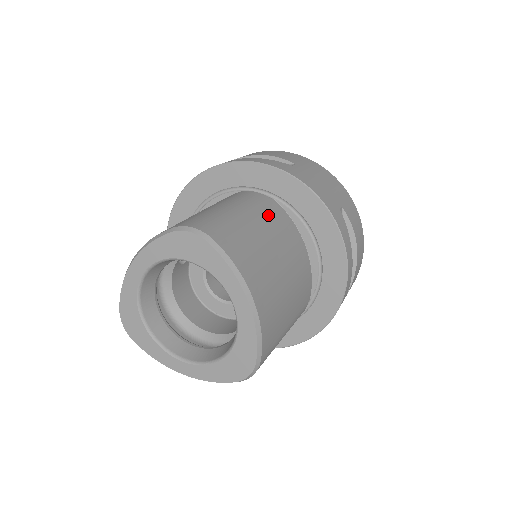
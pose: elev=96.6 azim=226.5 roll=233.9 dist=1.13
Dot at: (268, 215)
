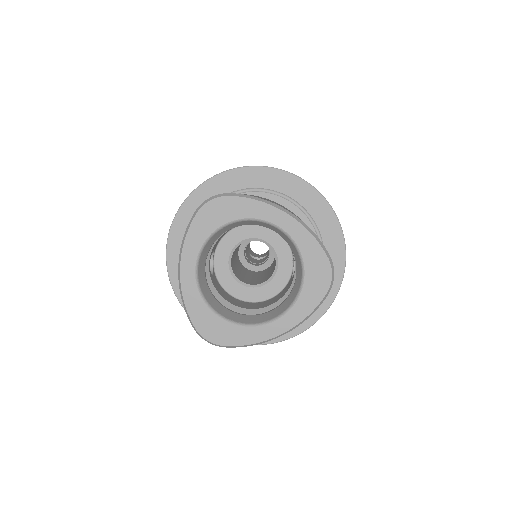
Dot at: occluded
